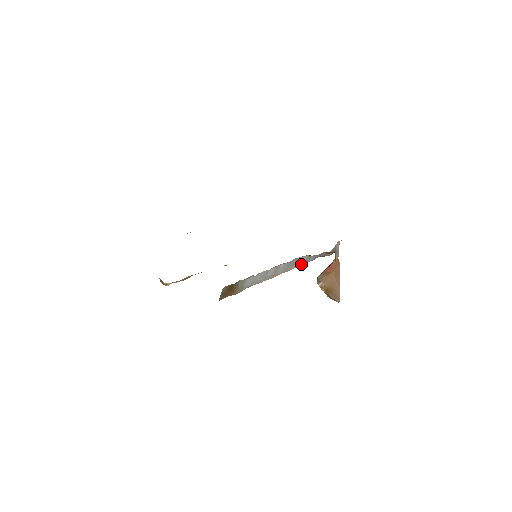
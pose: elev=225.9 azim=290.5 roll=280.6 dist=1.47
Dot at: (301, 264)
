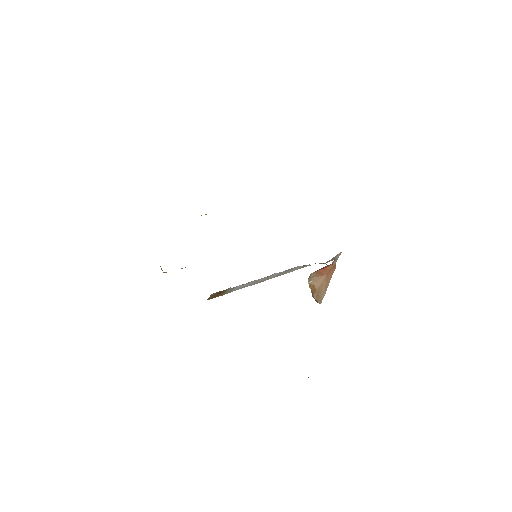
Dot at: occluded
